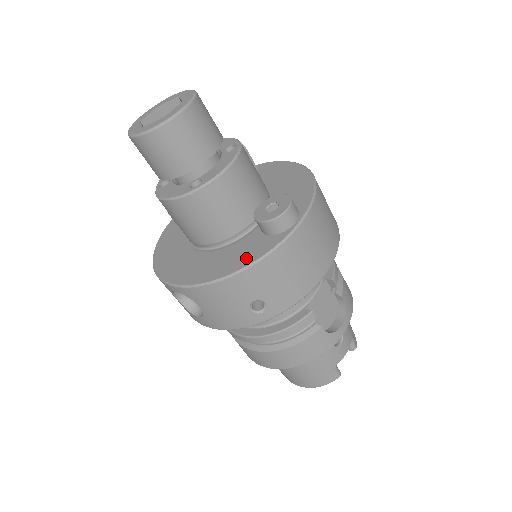
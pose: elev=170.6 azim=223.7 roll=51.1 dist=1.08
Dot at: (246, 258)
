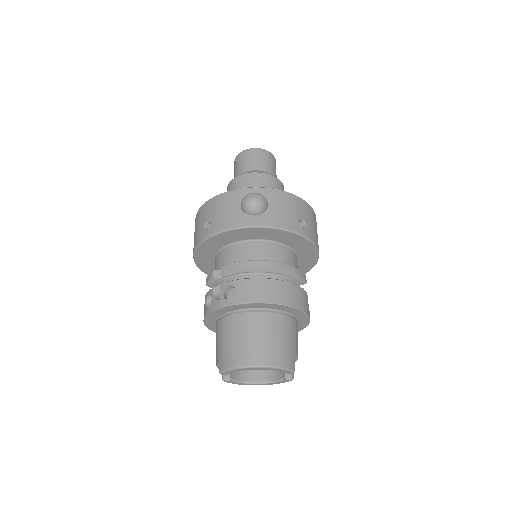
Dot at: occluded
